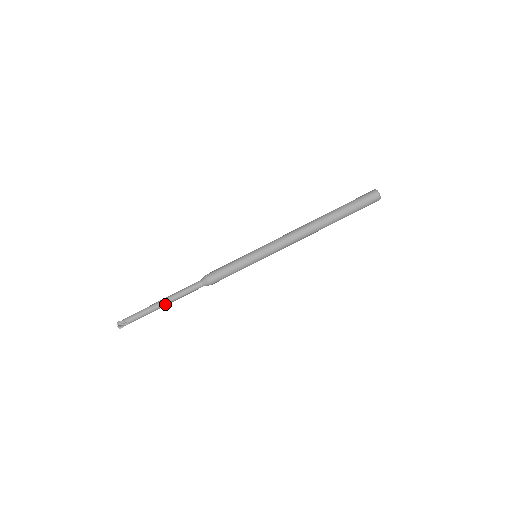
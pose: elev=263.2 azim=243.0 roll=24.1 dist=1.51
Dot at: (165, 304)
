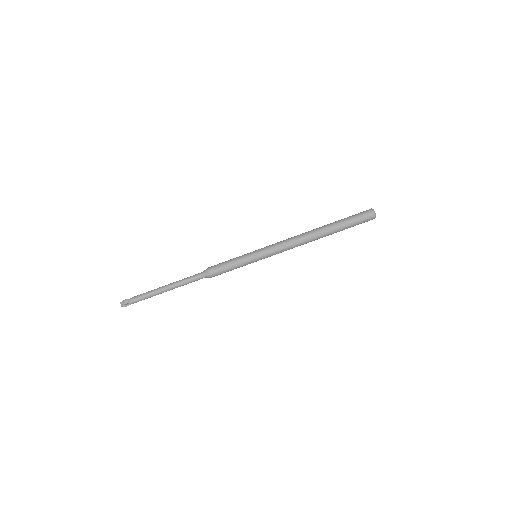
Dot at: occluded
